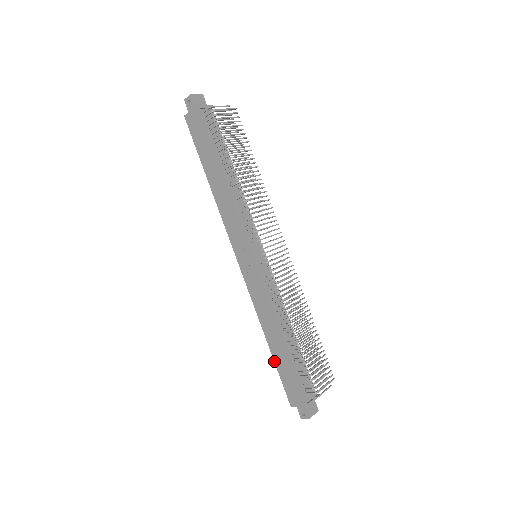
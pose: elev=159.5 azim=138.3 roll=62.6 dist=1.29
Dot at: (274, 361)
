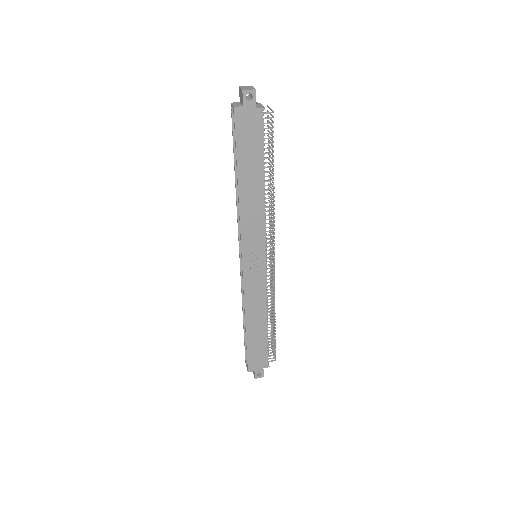
Dot at: (247, 341)
